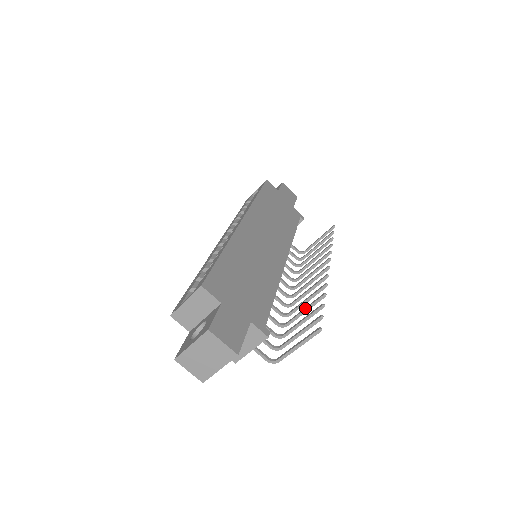
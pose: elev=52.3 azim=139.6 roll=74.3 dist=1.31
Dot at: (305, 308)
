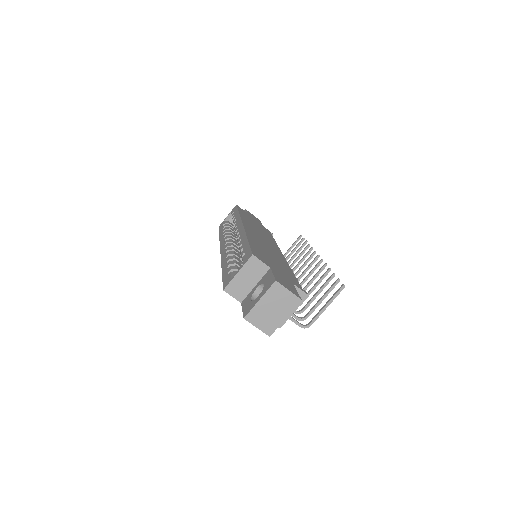
Dot at: (314, 285)
